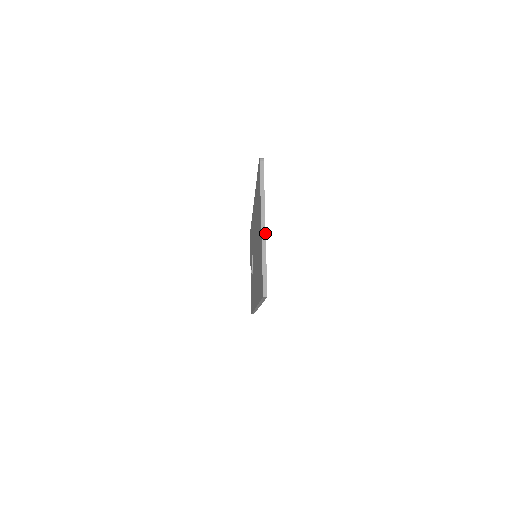
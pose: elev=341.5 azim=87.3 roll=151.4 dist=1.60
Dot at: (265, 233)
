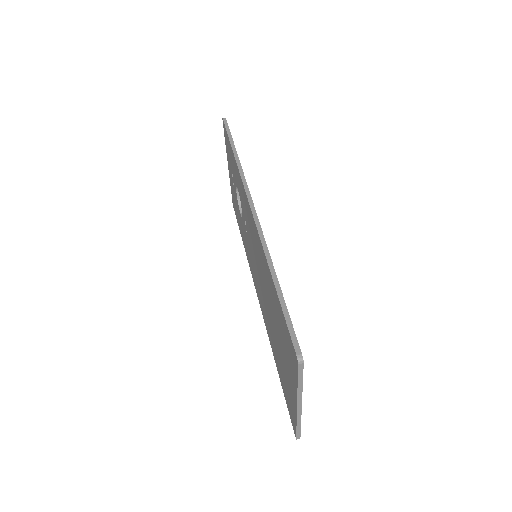
Dot at: (301, 410)
